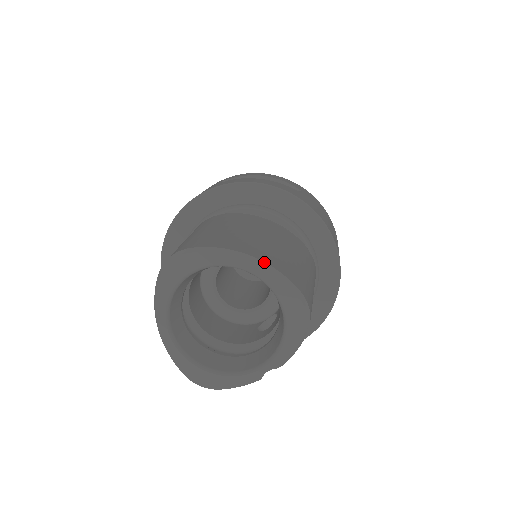
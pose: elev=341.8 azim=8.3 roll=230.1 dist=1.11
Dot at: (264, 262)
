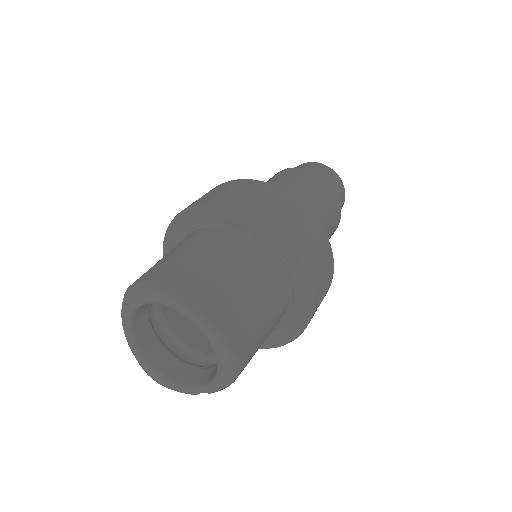
Dot at: (205, 318)
